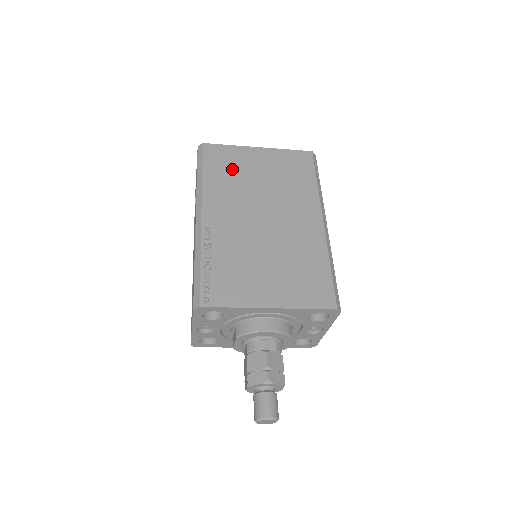
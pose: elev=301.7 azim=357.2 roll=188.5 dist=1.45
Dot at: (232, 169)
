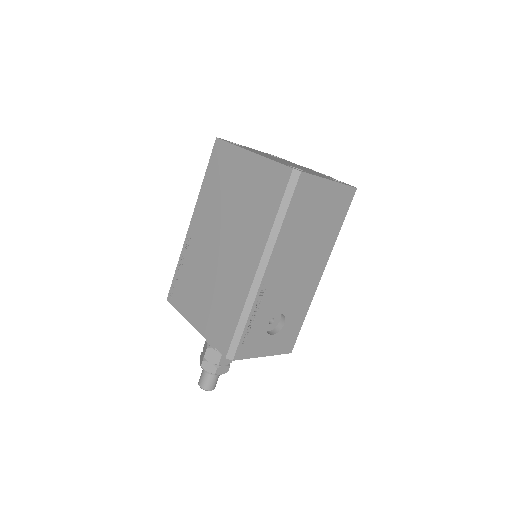
Dot at: (222, 177)
